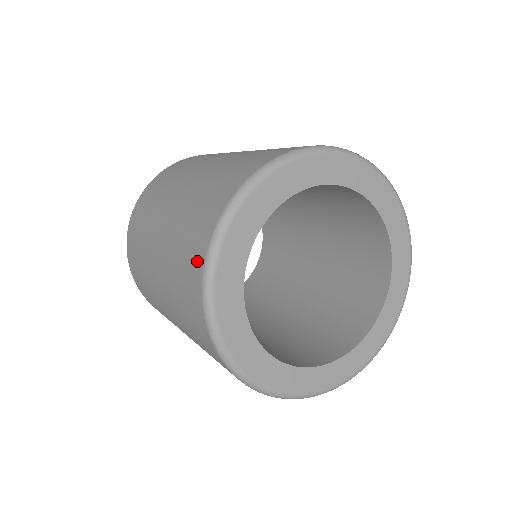
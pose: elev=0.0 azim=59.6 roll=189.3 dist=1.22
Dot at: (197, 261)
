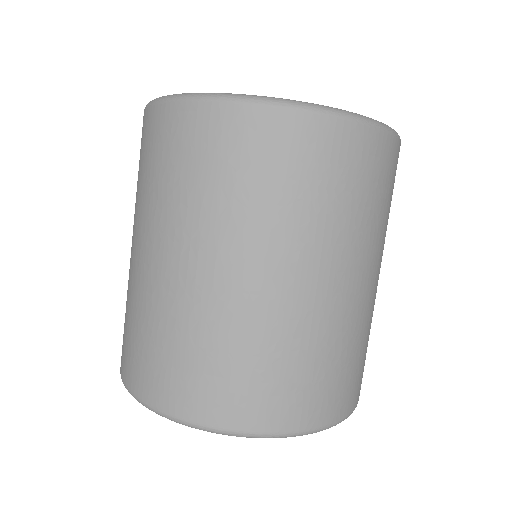
Dot at: occluded
